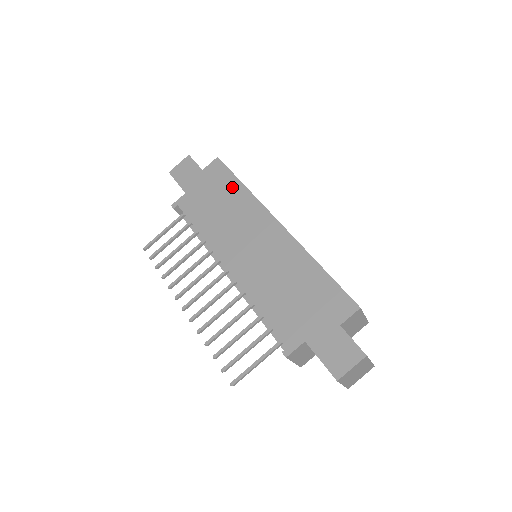
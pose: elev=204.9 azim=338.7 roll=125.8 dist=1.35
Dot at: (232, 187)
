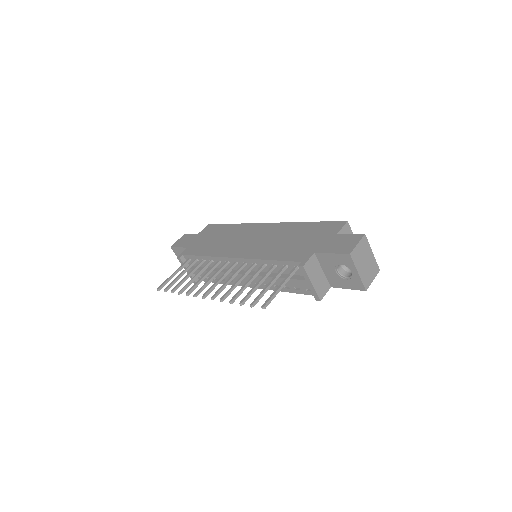
Dot at: (225, 228)
